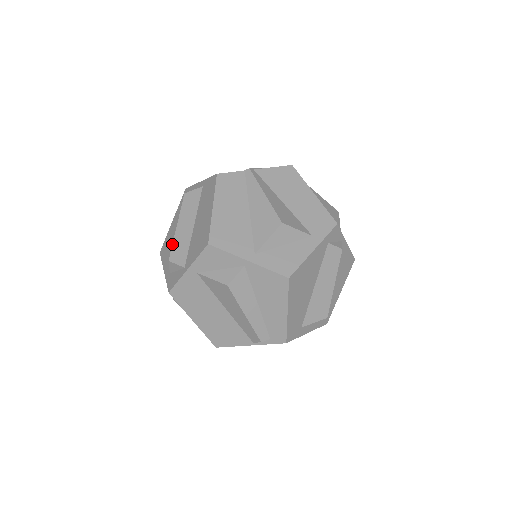
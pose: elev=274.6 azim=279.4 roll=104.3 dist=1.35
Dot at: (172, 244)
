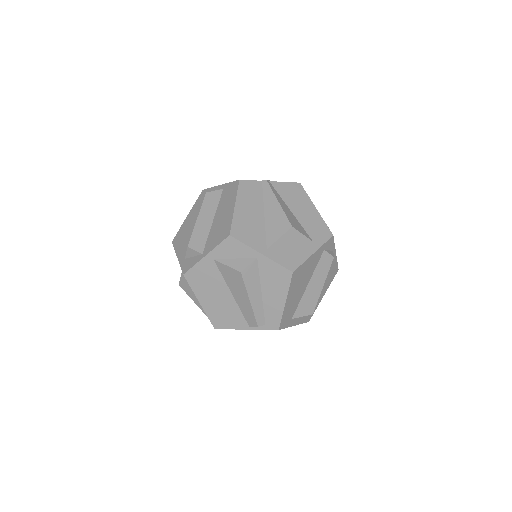
Dot at: (192, 233)
